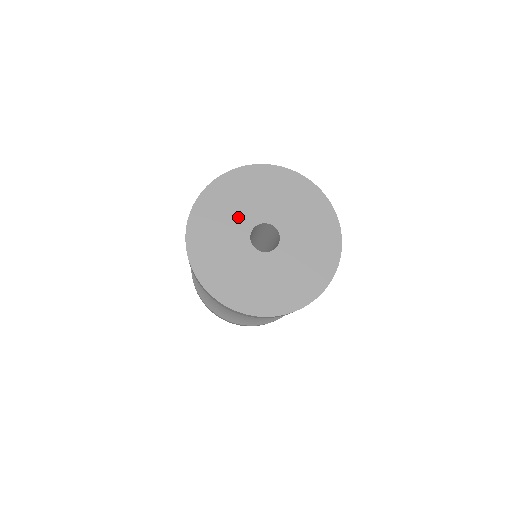
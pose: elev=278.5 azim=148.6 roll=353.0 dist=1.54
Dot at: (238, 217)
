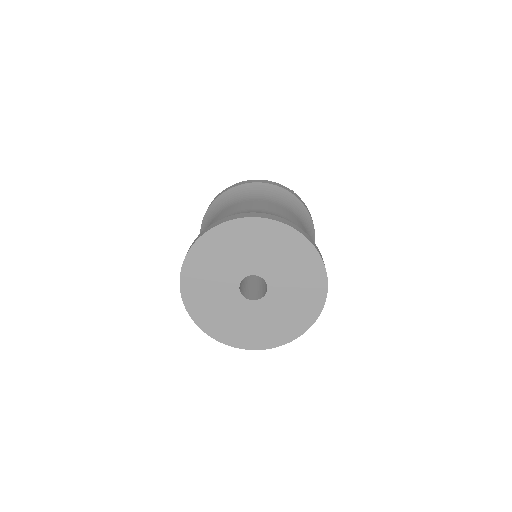
Dot at: (226, 272)
